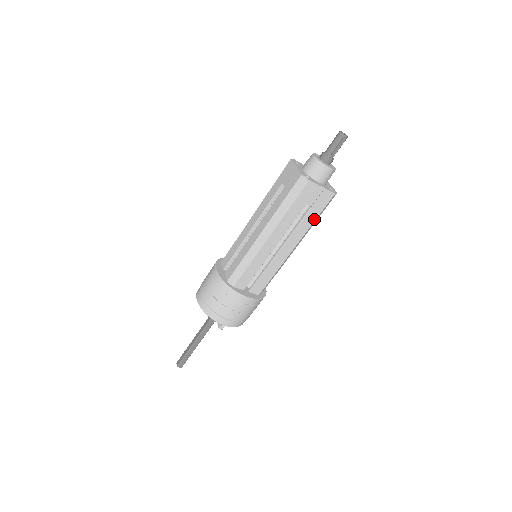
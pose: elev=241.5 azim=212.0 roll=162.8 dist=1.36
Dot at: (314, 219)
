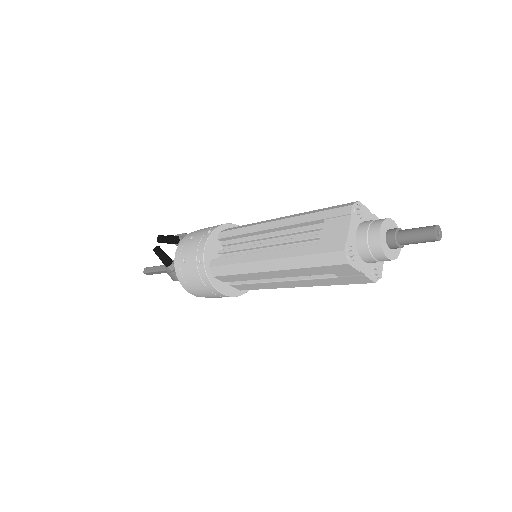
Dot at: occluded
